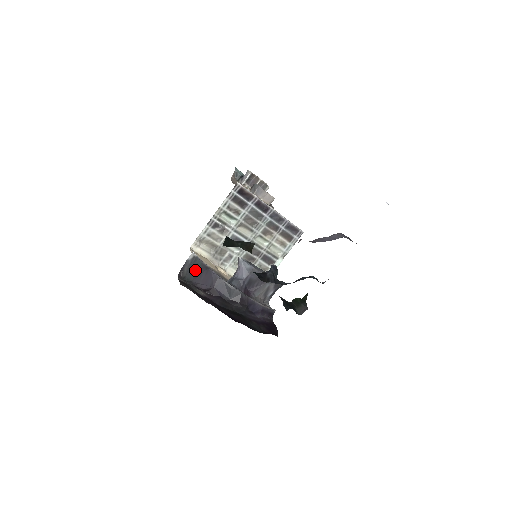
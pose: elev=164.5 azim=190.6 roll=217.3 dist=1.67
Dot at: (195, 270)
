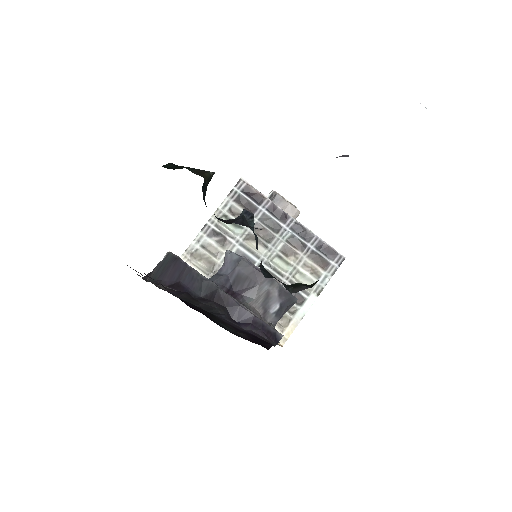
Dot at: (163, 266)
